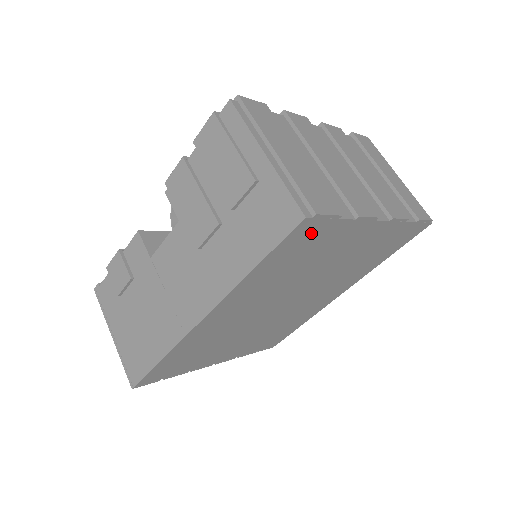
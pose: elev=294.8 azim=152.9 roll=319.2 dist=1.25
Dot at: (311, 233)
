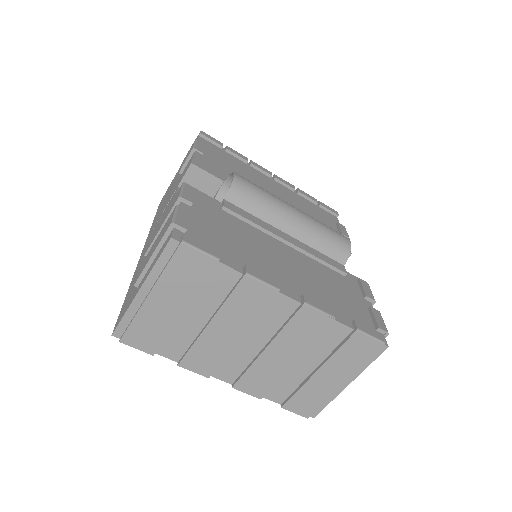
Dot at: occluded
